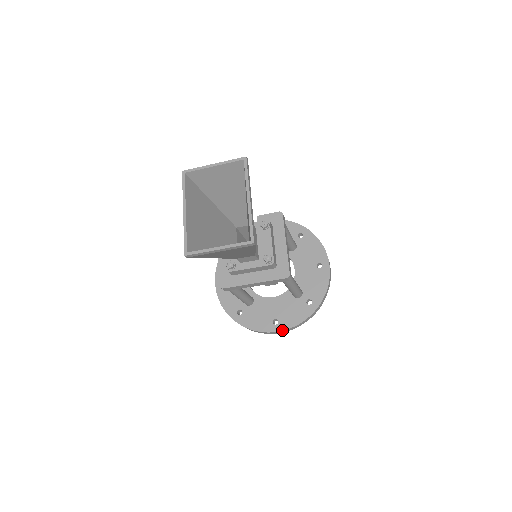
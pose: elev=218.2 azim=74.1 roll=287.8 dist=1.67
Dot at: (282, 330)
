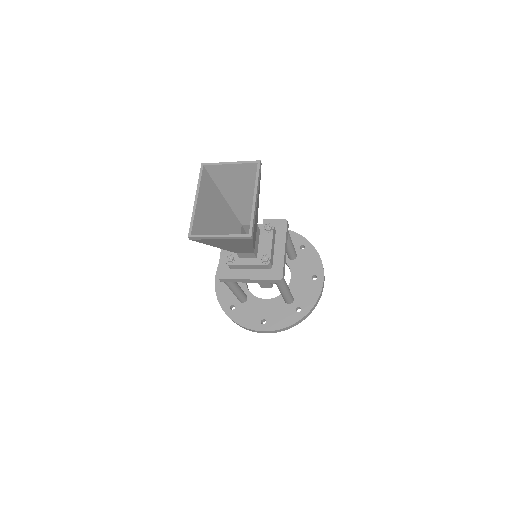
Dot at: (268, 330)
